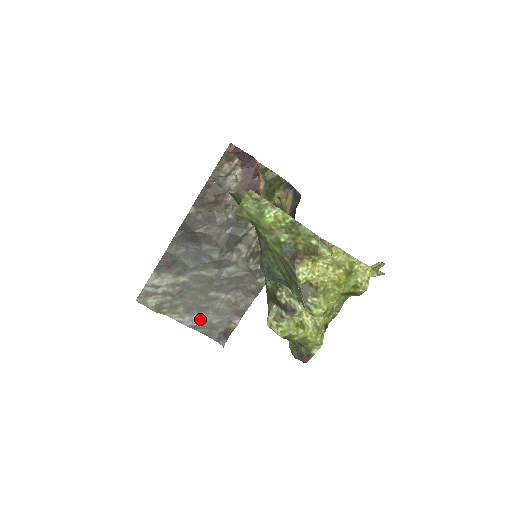
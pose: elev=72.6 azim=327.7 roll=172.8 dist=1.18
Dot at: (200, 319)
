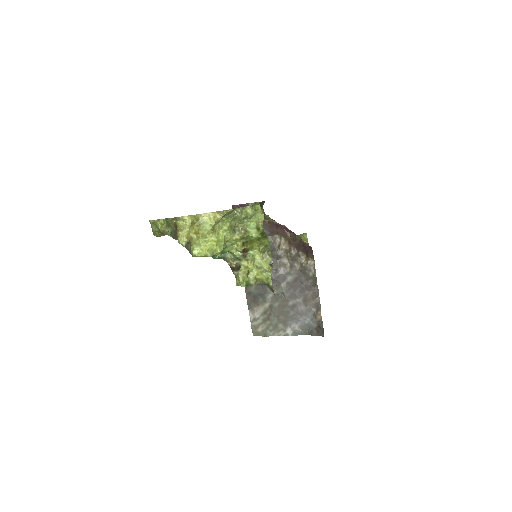
Dot at: (297, 326)
